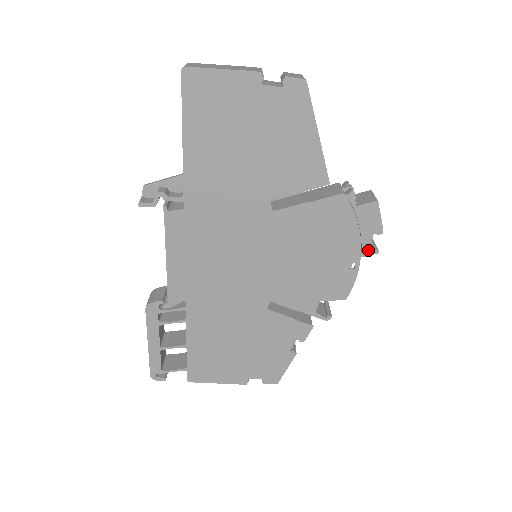
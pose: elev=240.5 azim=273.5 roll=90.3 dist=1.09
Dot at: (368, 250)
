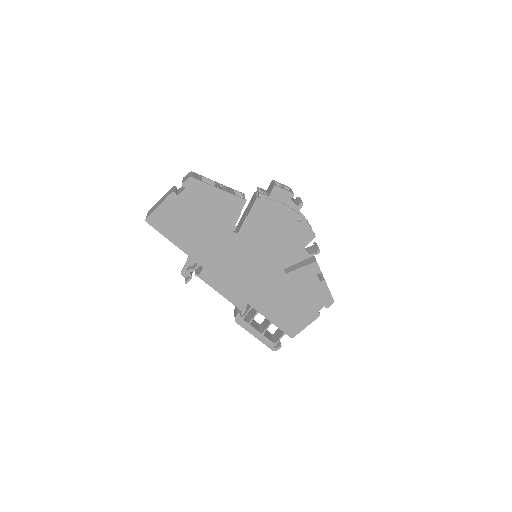
Dot at: (297, 207)
